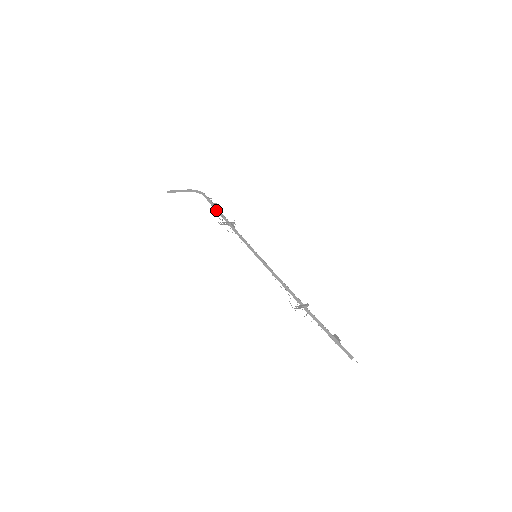
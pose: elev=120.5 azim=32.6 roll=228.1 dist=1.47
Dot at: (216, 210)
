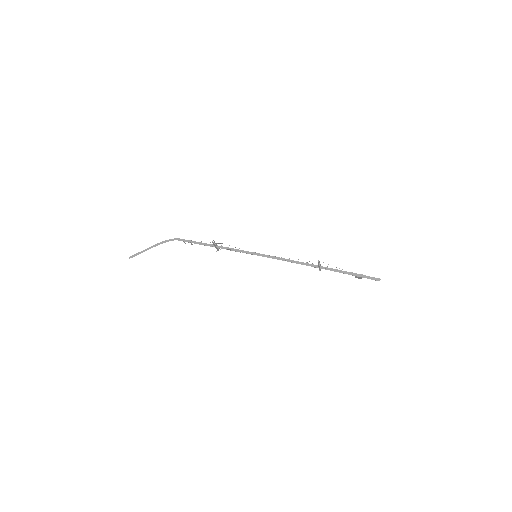
Dot at: occluded
